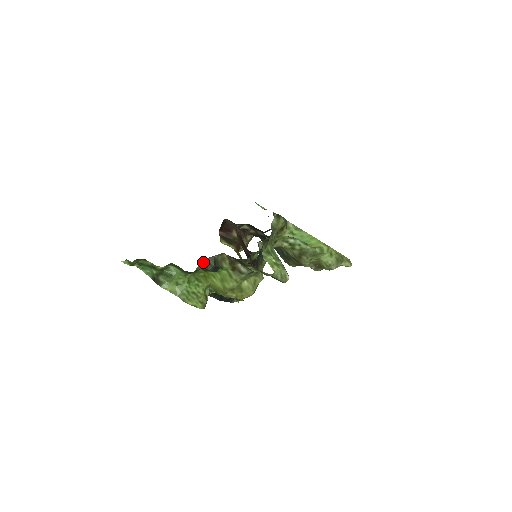
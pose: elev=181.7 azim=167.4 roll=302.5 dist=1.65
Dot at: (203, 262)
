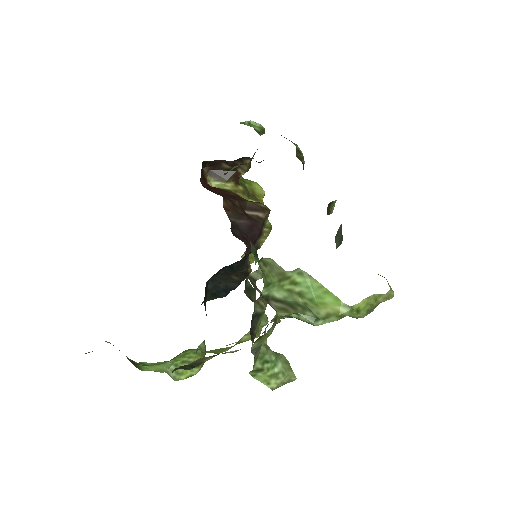
Dot at: (177, 368)
